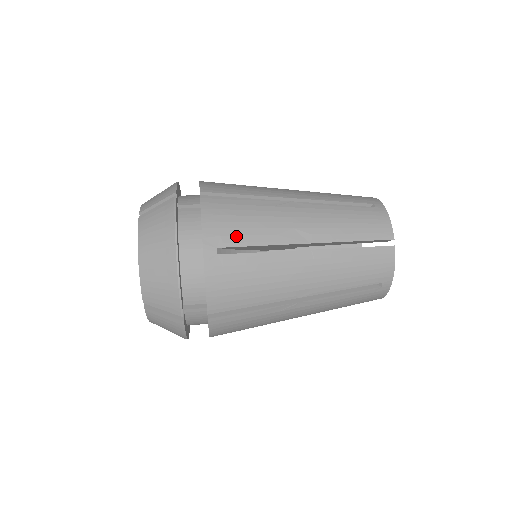
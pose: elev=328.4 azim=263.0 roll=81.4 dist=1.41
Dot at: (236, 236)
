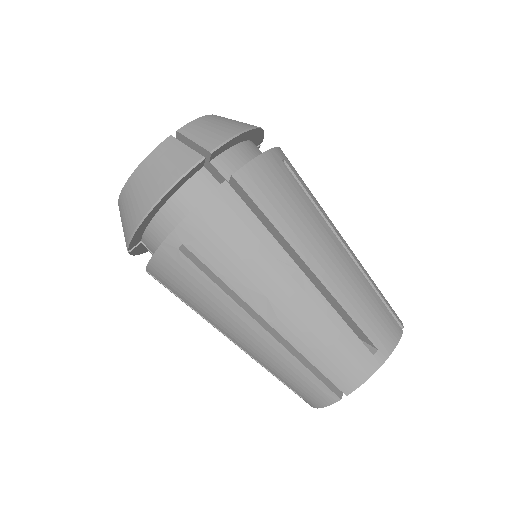
Dot at: (209, 252)
